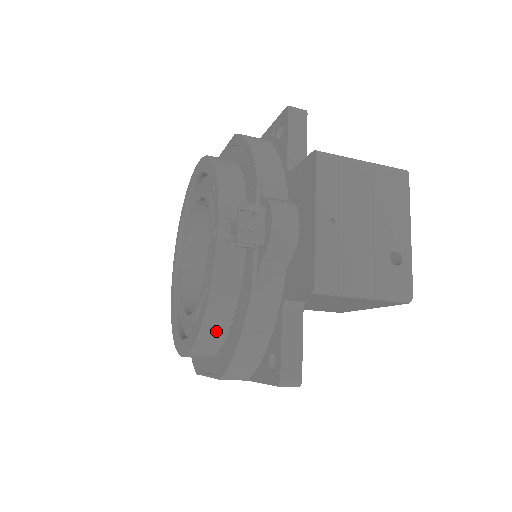
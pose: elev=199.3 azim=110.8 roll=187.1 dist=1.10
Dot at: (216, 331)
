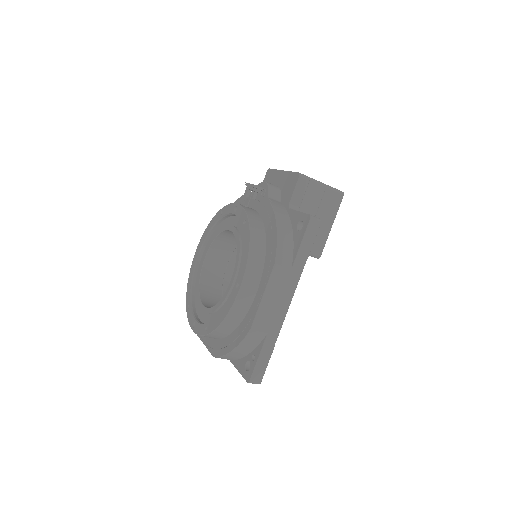
Dot at: (259, 240)
